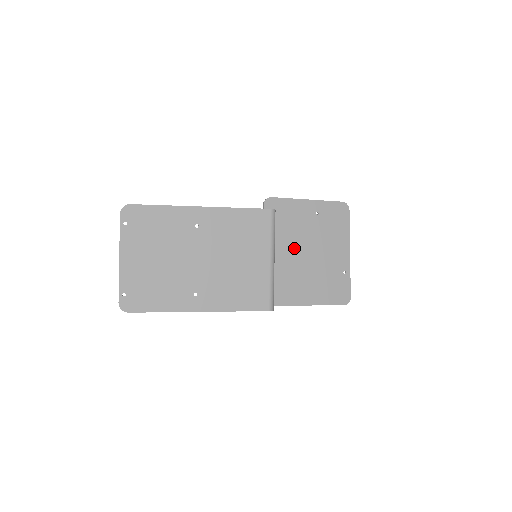
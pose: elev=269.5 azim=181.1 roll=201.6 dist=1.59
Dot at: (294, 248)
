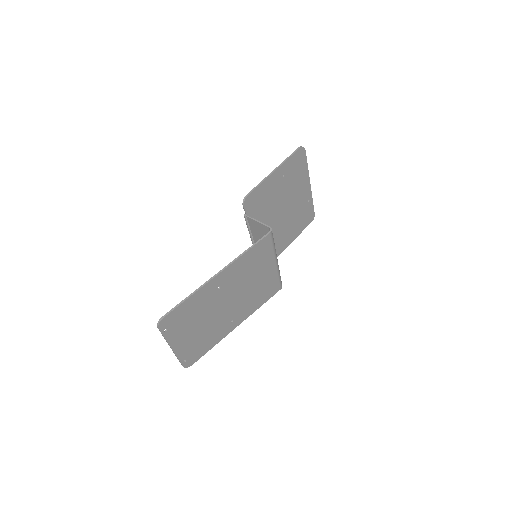
Dot at: (273, 217)
